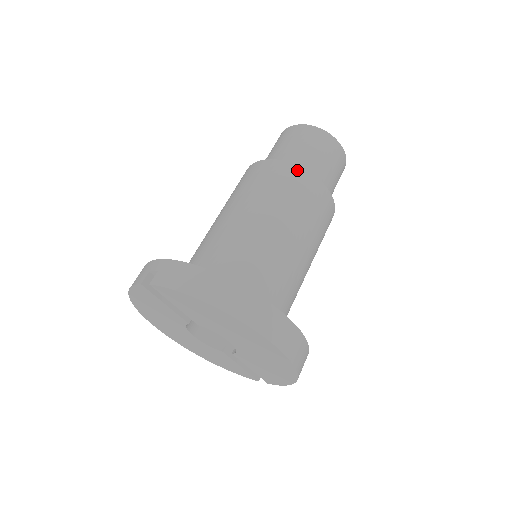
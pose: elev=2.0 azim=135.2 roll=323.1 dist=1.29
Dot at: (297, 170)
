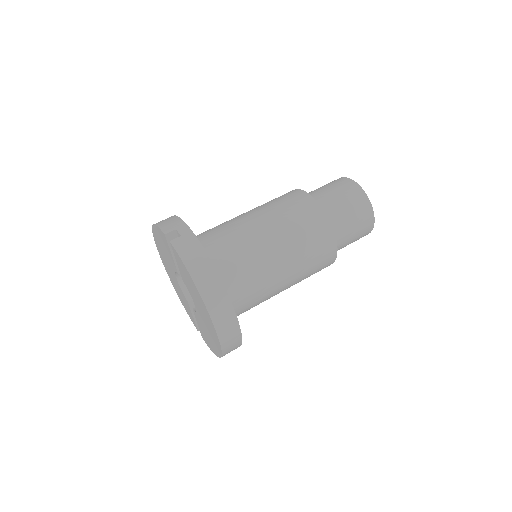
Dot at: (326, 224)
